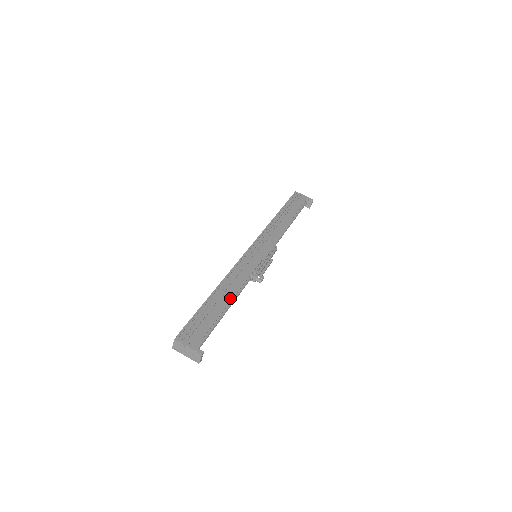
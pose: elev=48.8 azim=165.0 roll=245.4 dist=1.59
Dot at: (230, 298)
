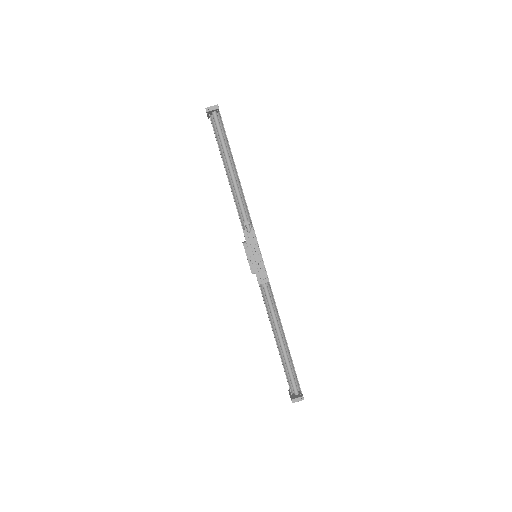
Dot at: occluded
